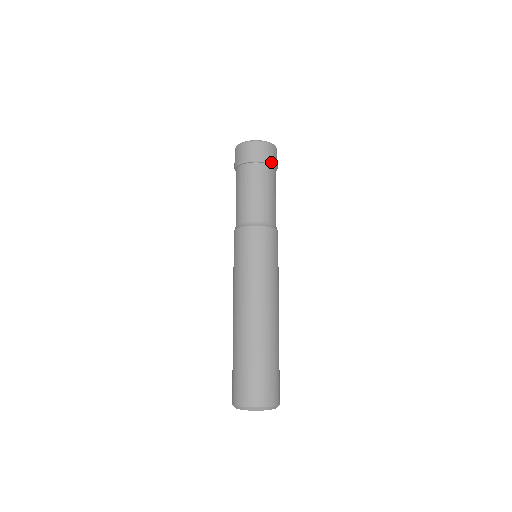
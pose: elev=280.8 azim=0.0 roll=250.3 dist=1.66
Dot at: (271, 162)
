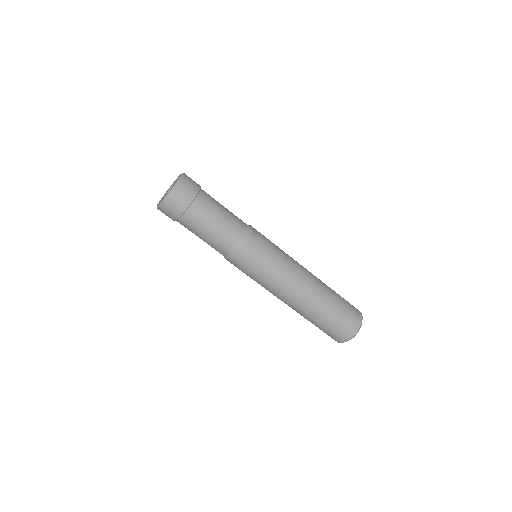
Dot at: (180, 215)
